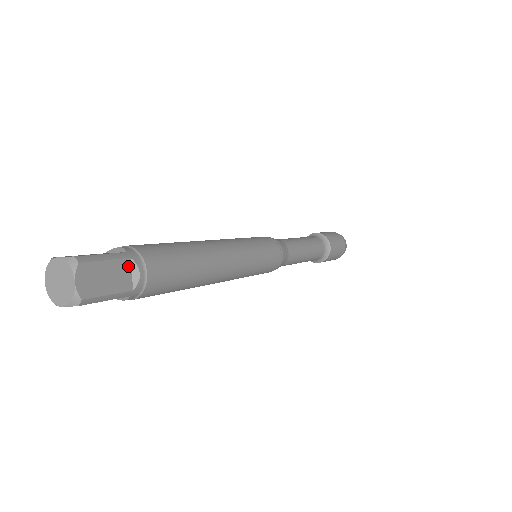
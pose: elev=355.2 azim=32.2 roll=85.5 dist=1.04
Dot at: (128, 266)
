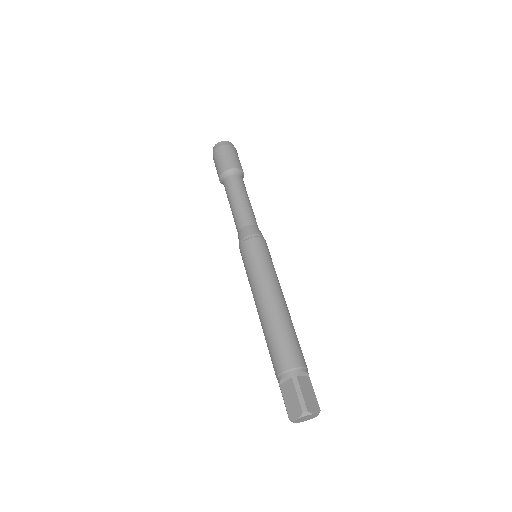
Dot at: (300, 379)
